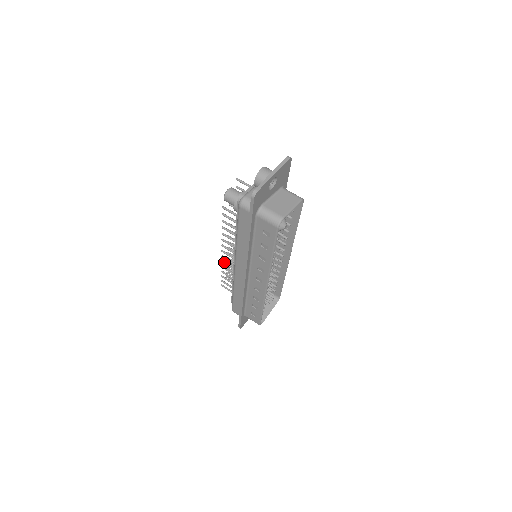
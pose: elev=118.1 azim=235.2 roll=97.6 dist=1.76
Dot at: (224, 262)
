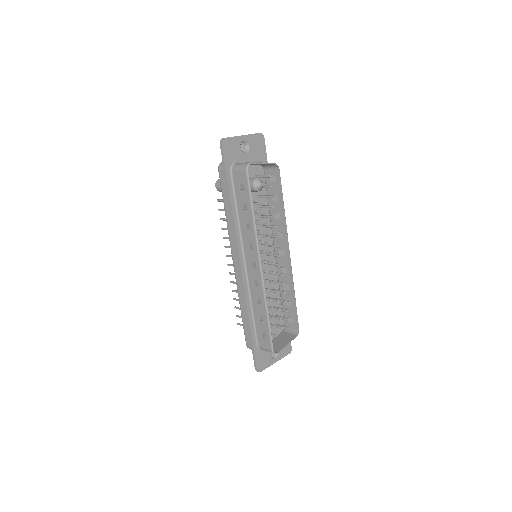
Dot at: (233, 281)
